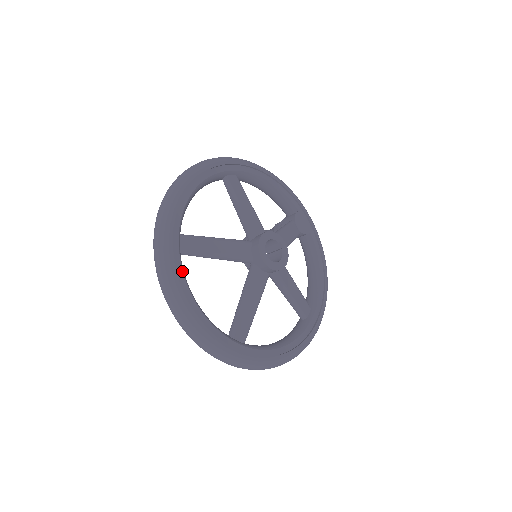
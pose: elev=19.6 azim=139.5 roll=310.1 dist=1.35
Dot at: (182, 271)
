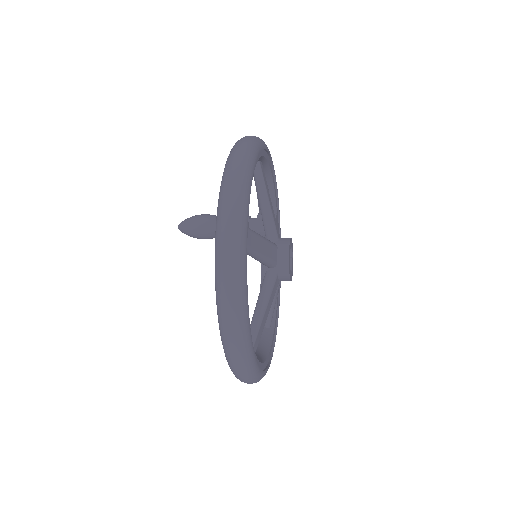
Dot at: occluded
